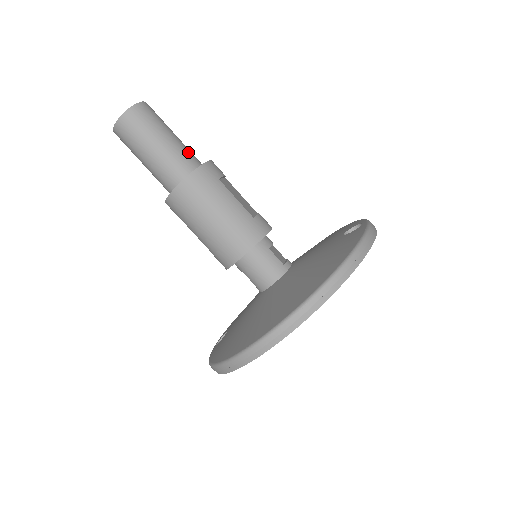
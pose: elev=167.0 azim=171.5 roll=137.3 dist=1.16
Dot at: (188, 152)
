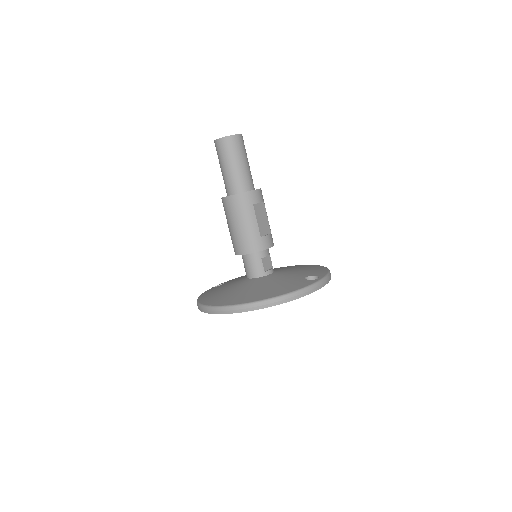
Dot at: (247, 178)
